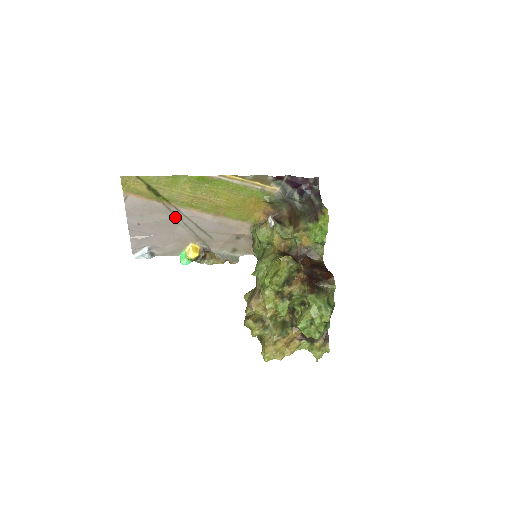
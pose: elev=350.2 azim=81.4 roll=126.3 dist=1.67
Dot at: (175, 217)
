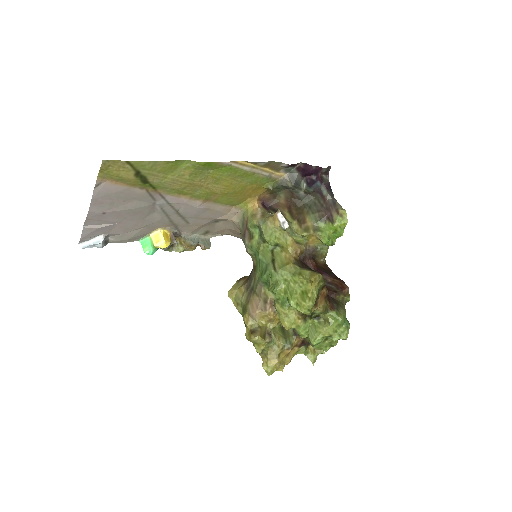
Dot at: (155, 204)
